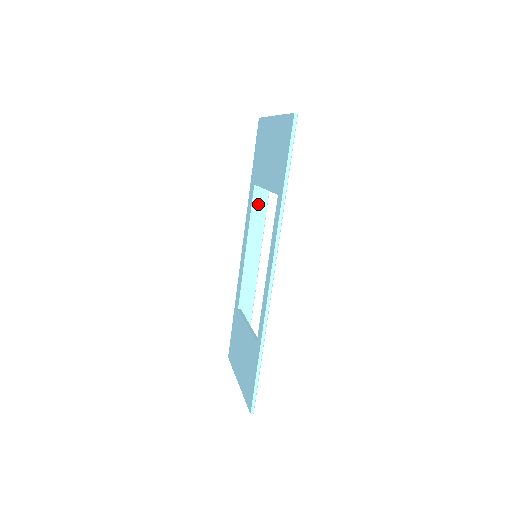
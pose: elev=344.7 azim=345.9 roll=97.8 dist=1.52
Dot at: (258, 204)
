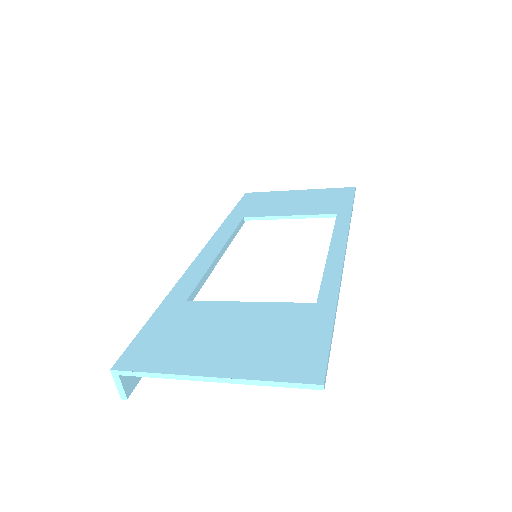
Dot at: occluded
